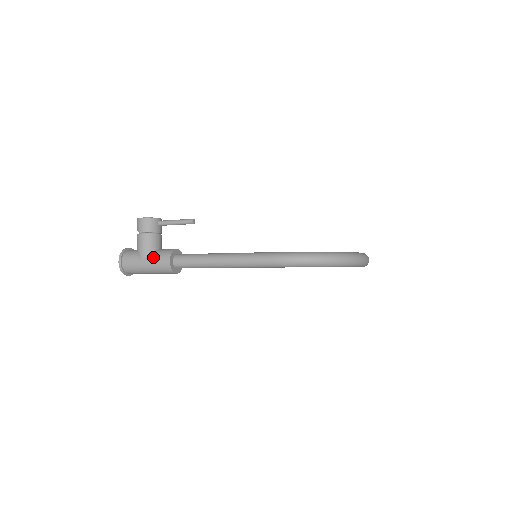
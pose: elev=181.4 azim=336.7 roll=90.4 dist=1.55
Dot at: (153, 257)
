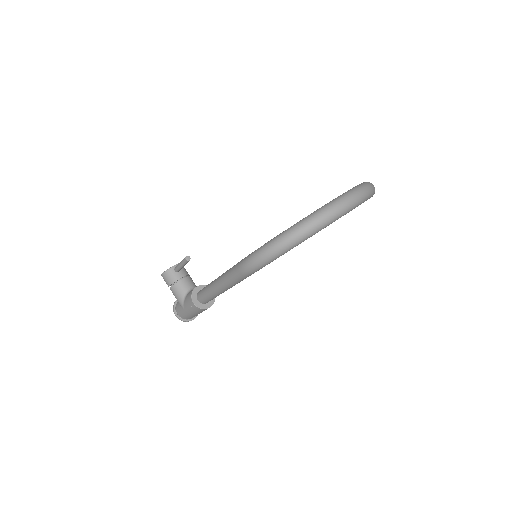
Dot at: (186, 304)
